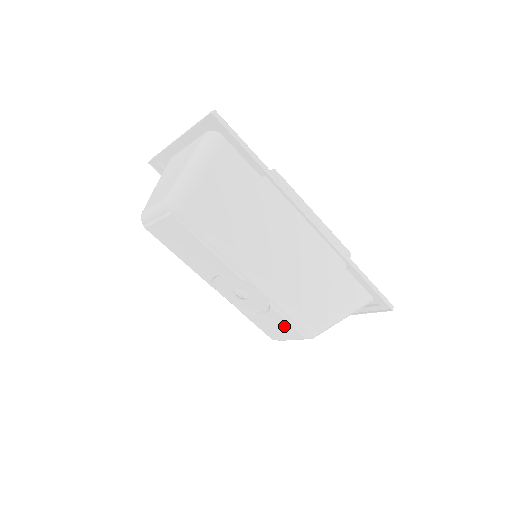
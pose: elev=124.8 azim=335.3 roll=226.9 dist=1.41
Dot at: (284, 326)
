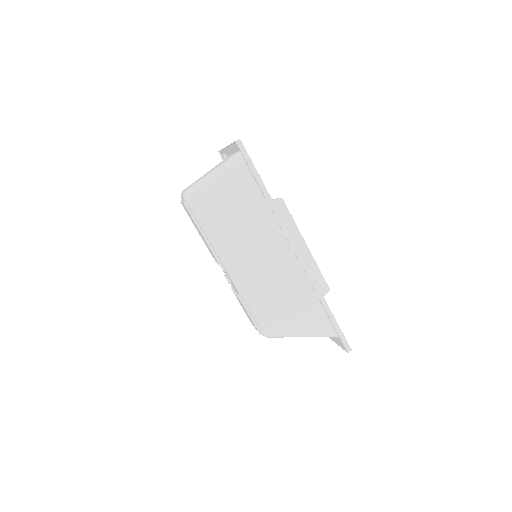
Dot at: occluded
